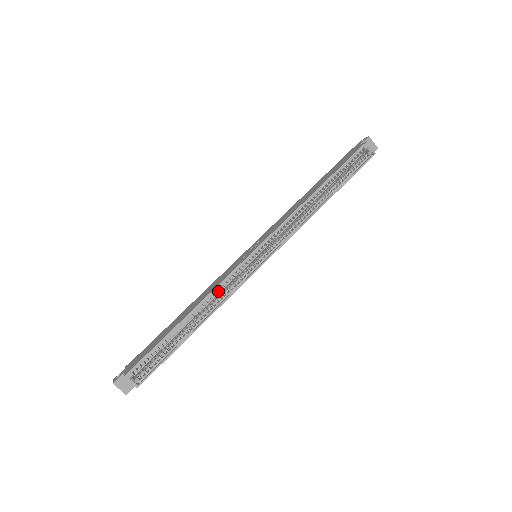
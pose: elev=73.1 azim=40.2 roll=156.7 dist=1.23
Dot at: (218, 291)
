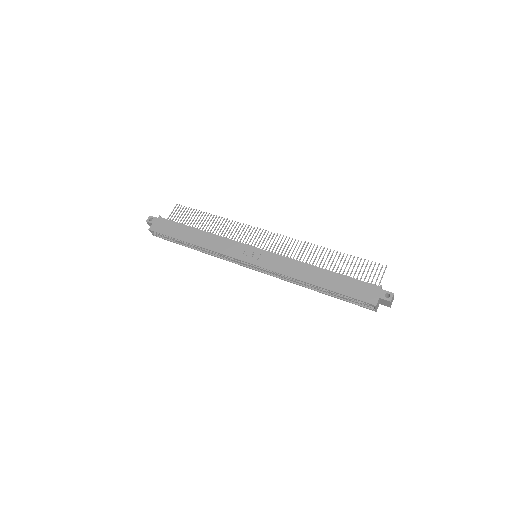
Dot at: (216, 252)
